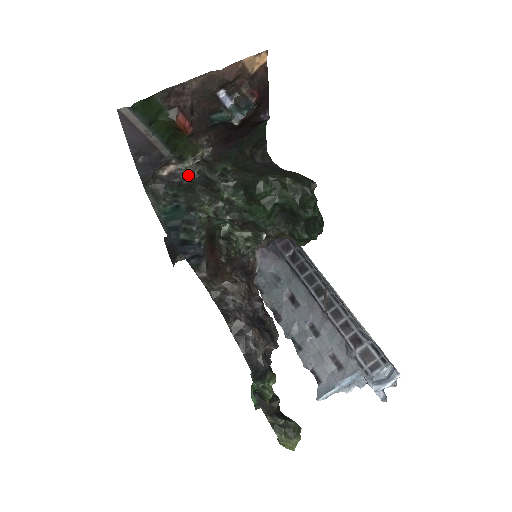
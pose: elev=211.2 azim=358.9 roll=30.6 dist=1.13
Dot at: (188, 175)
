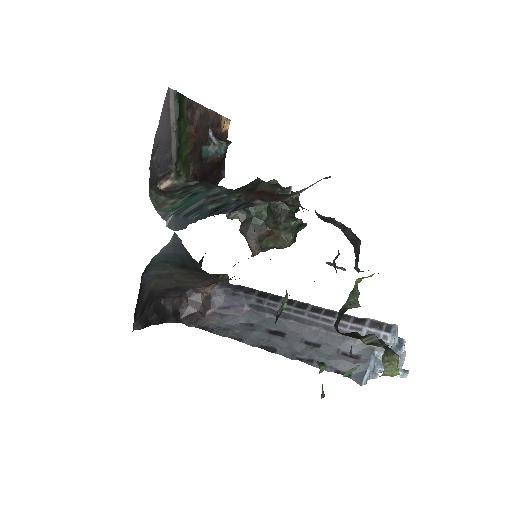
Dot at: (189, 184)
